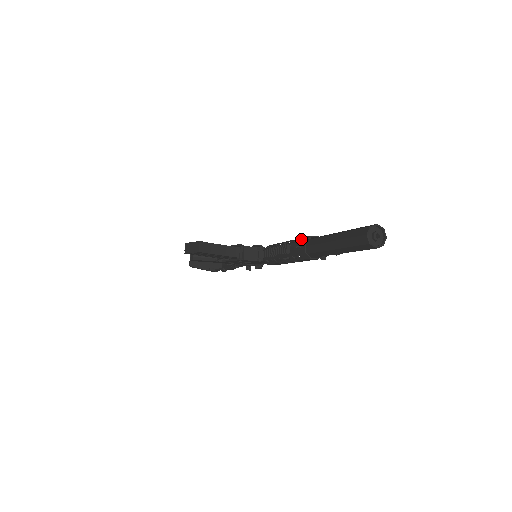
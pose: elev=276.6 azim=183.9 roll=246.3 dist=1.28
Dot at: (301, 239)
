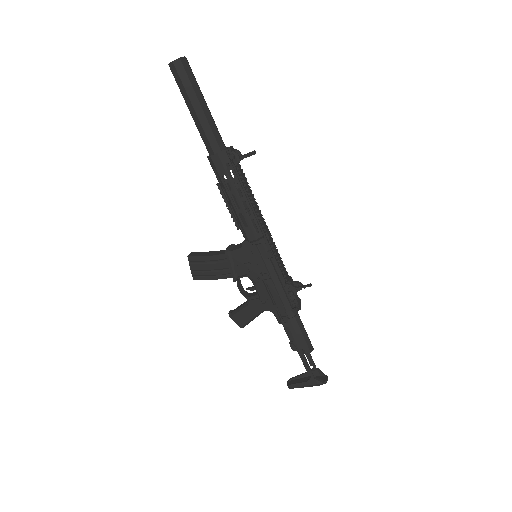
Dot at: occluded
